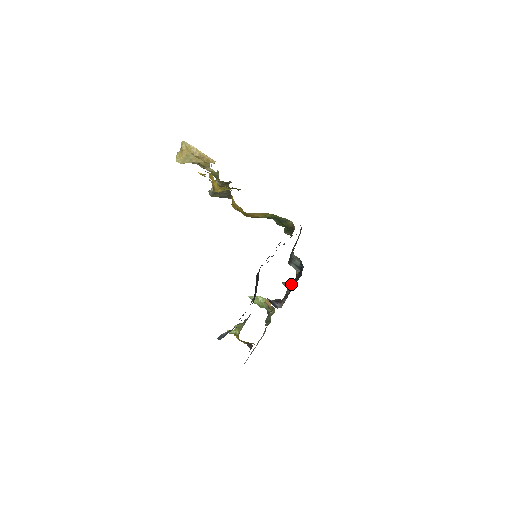
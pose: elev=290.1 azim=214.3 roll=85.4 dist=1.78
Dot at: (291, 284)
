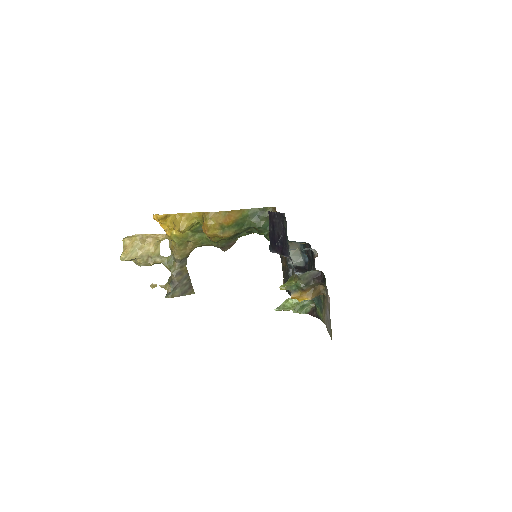
Dot at: occluded
